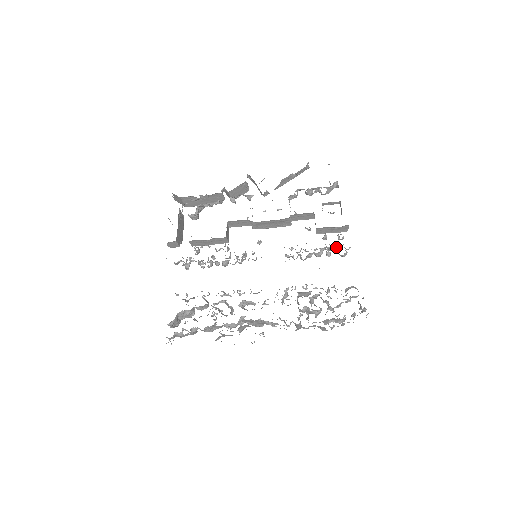
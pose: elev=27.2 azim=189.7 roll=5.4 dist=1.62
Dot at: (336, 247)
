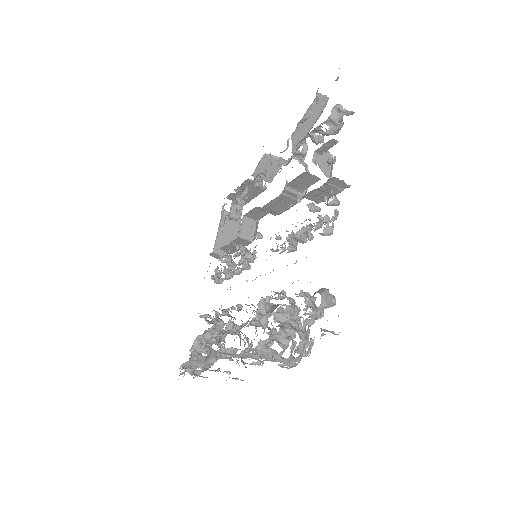
Dot at: (318, 221)
